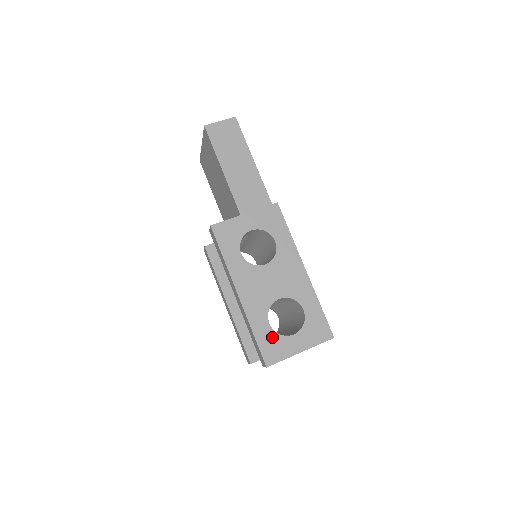
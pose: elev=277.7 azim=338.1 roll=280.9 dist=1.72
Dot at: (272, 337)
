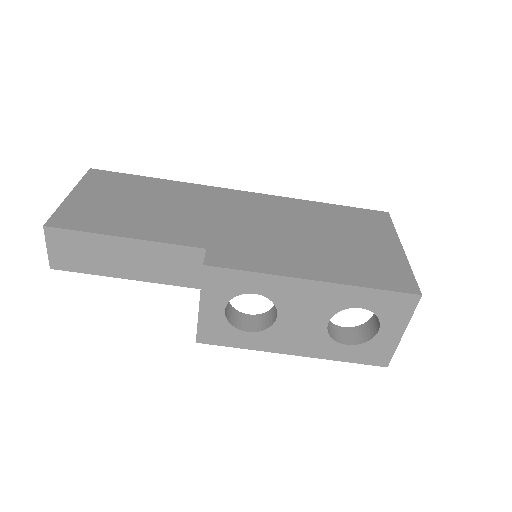
Dot at: (362, 349)
